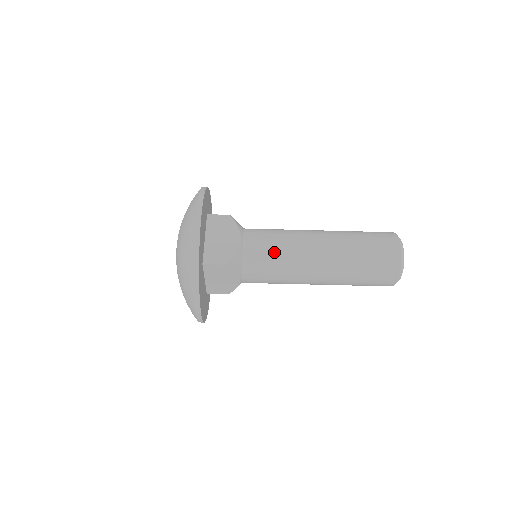
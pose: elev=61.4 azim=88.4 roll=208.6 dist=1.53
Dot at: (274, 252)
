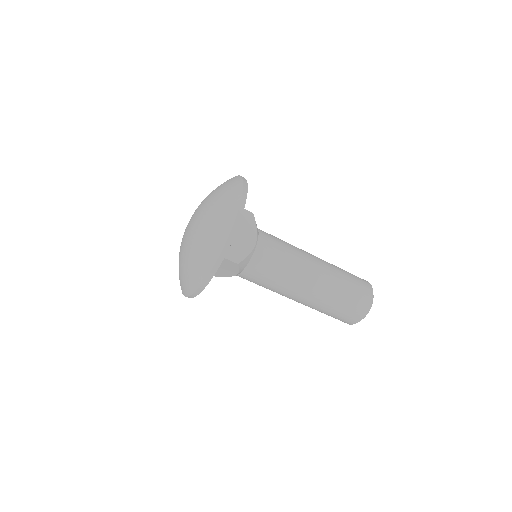
Dot at: (278, 266)
